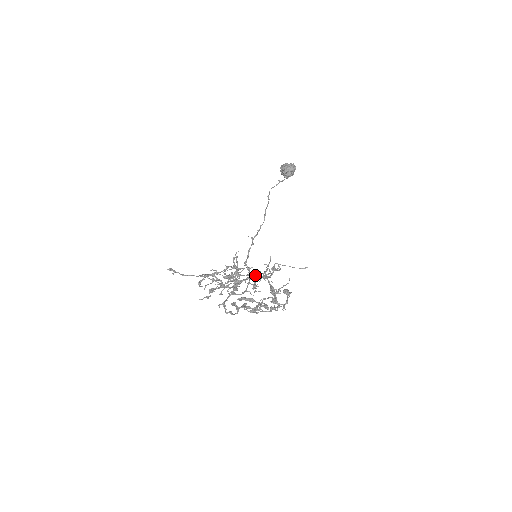
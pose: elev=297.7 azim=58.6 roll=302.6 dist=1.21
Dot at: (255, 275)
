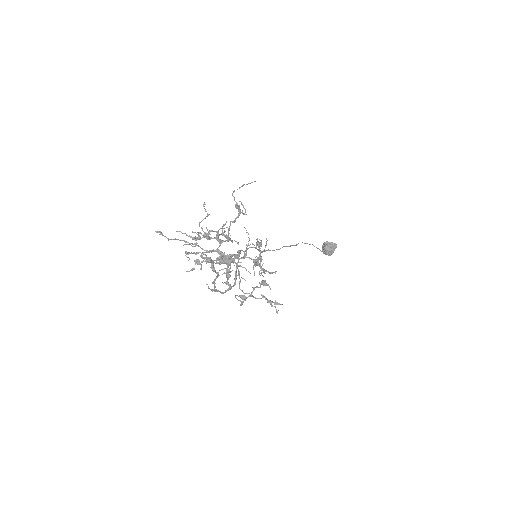
Dot at: (237, 243)
